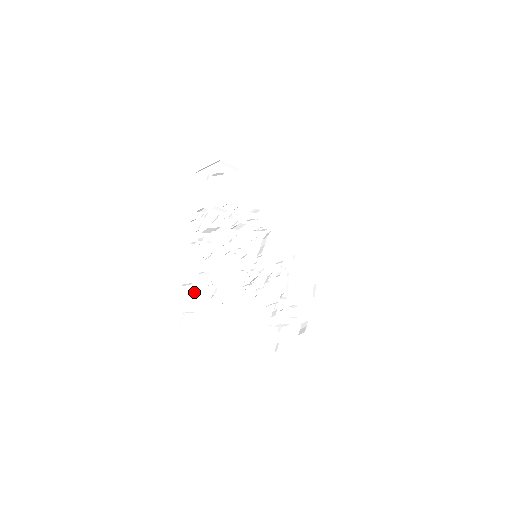
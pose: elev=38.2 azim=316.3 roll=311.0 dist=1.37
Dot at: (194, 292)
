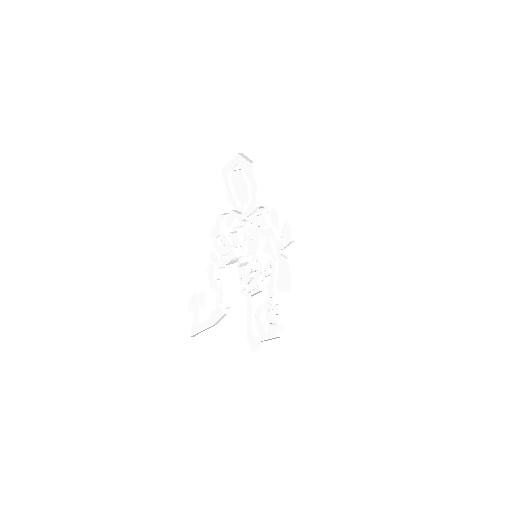
Dot at: occluded
